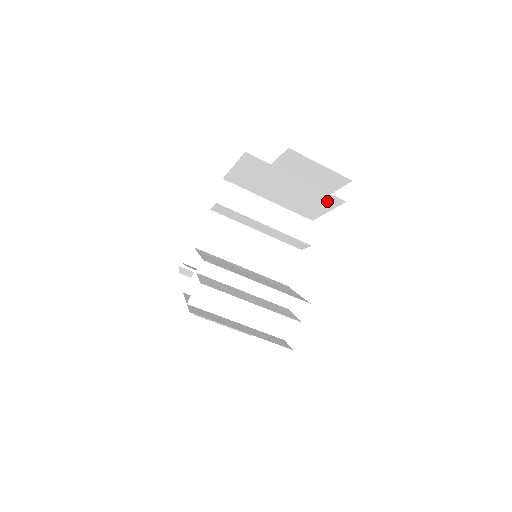
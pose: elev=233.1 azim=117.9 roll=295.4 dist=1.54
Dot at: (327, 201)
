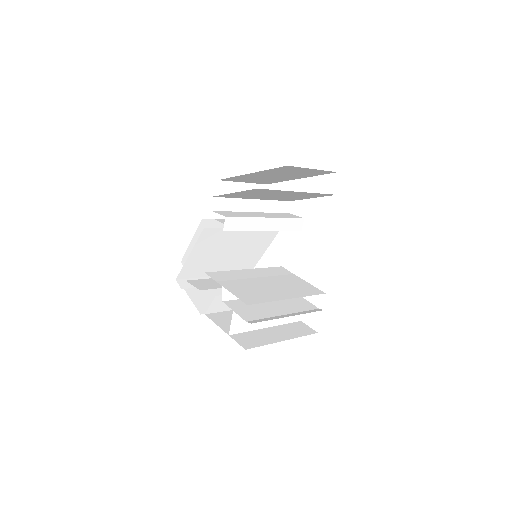
Dot at: occluded
